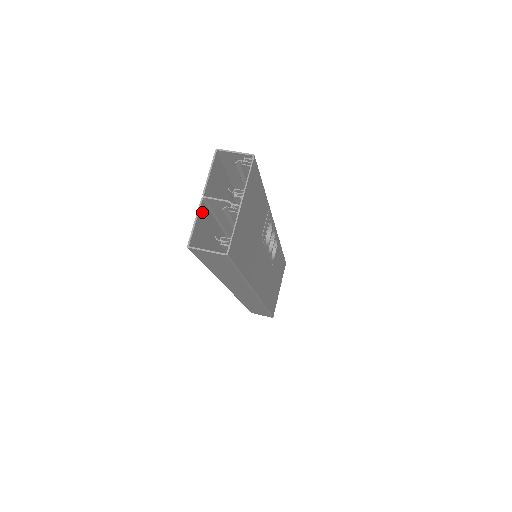
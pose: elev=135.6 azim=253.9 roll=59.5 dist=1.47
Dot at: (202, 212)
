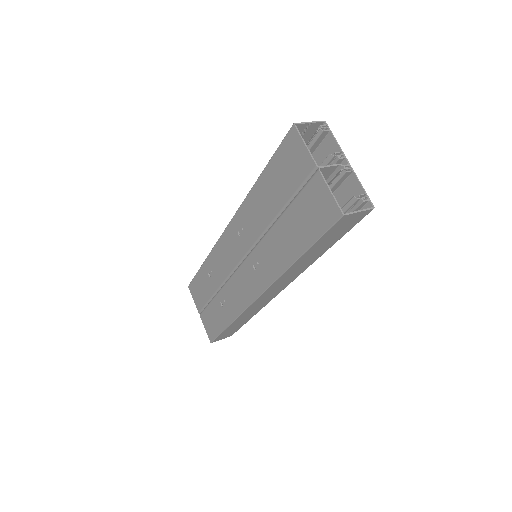
Dot at: (319, 184)
